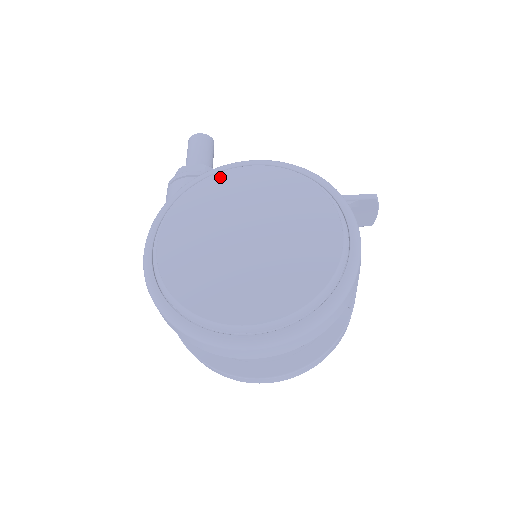
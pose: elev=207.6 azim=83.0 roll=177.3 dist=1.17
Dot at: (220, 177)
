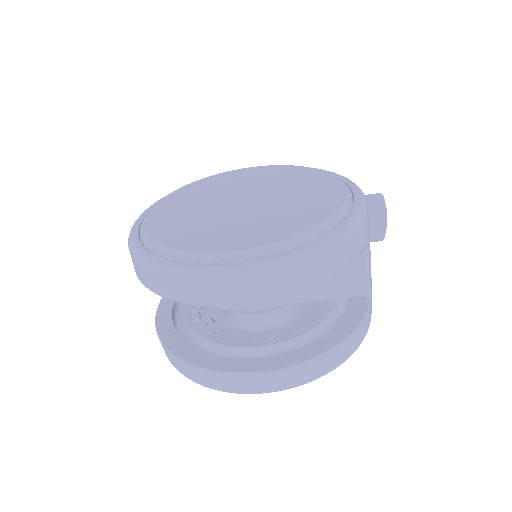
Dot at: (220, 175)
